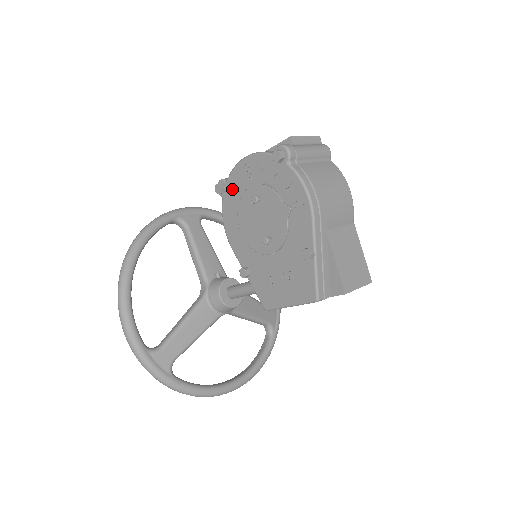
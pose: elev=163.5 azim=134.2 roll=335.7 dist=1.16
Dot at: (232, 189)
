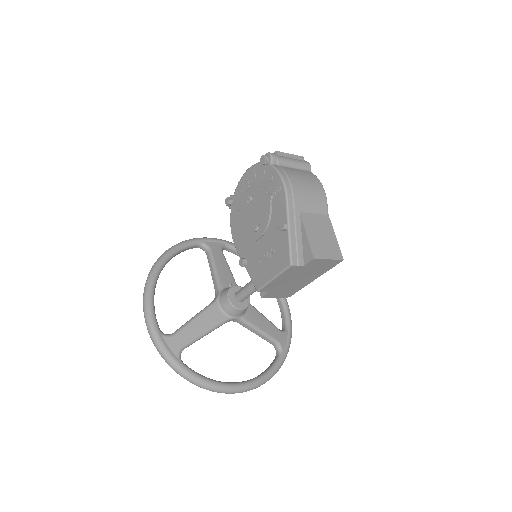
Dot at: (237, 199)
